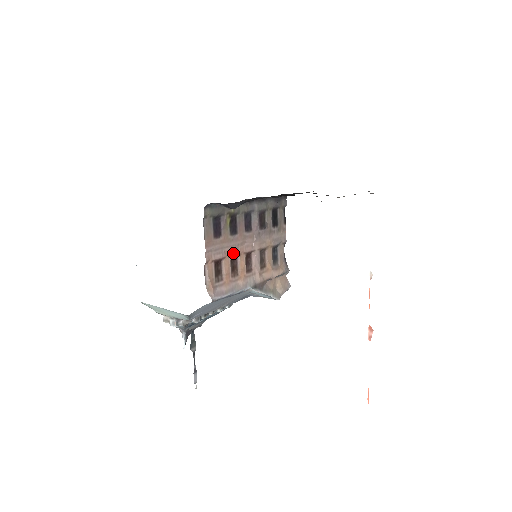
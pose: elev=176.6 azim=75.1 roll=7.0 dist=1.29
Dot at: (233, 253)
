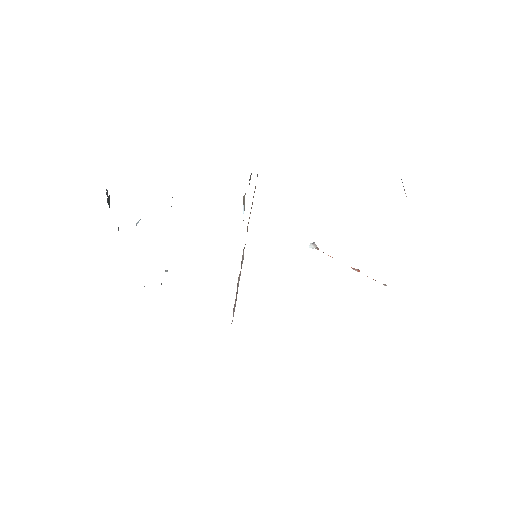
Dot at: occluded
